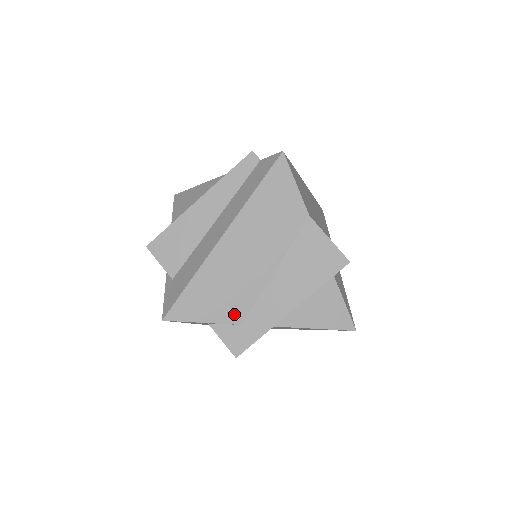
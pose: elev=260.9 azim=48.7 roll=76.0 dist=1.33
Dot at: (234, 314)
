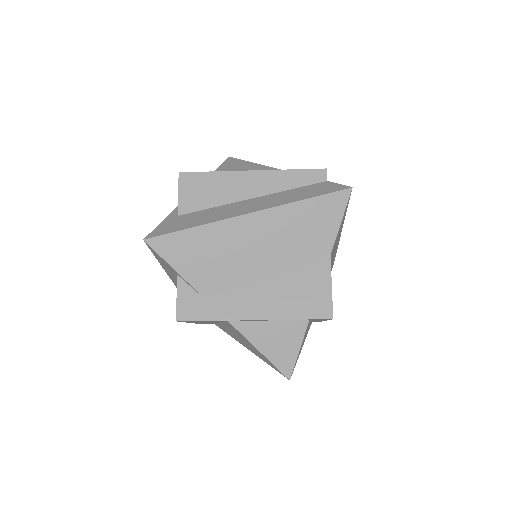
Dot at: (205, 284)
